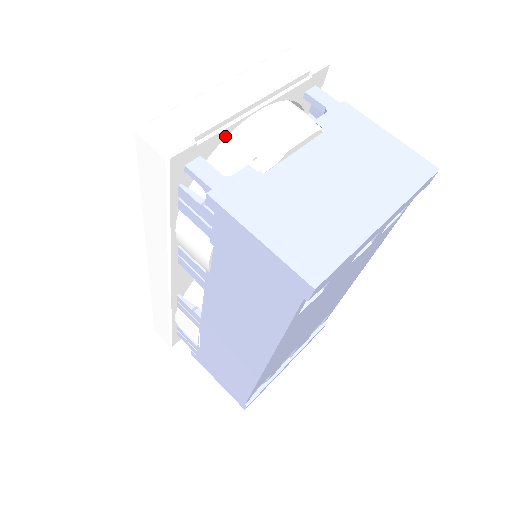
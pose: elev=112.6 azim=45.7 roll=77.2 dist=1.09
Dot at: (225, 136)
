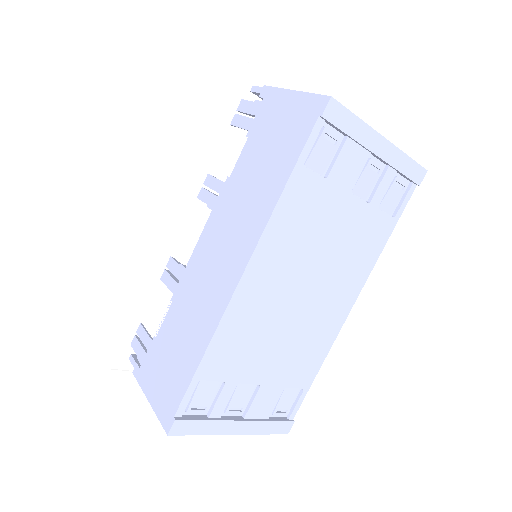
Dot at: occluded
